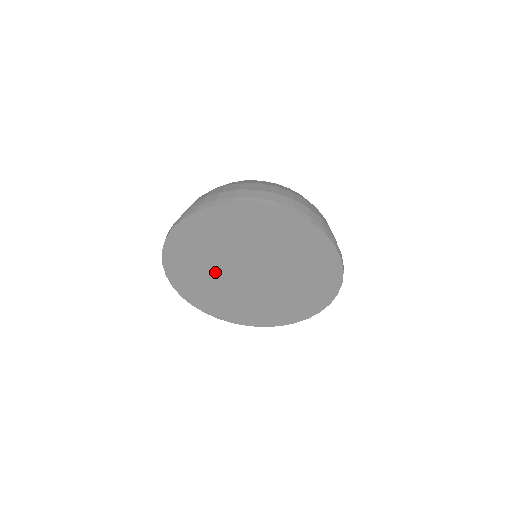
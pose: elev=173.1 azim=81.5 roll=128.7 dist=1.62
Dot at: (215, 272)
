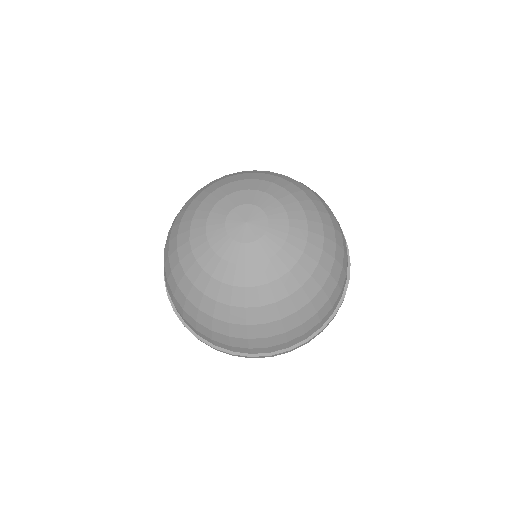
Dot at: occluded
